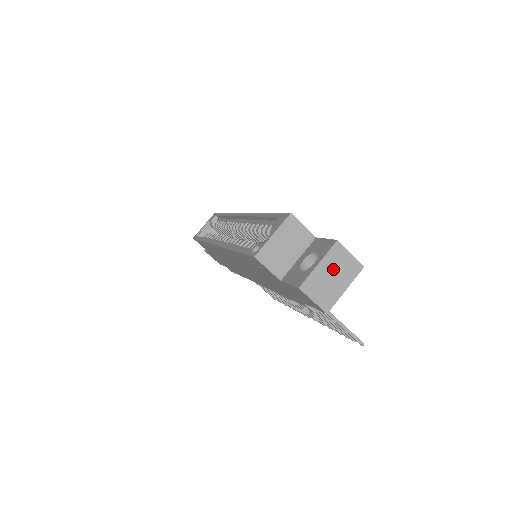
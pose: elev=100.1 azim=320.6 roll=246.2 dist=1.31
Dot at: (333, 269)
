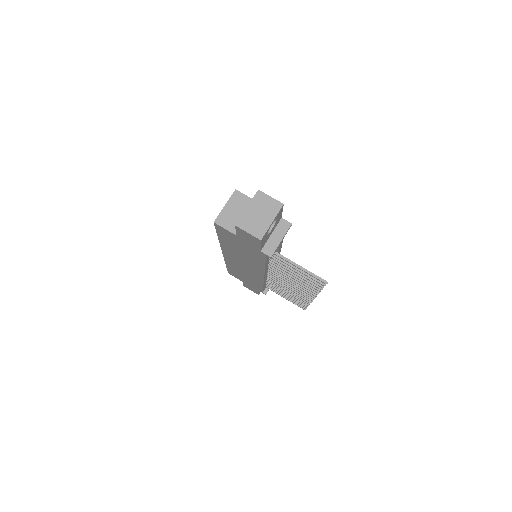
Dot at: (259, 209)
